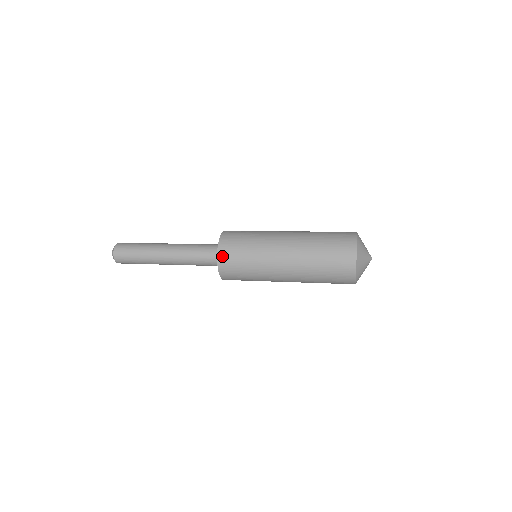
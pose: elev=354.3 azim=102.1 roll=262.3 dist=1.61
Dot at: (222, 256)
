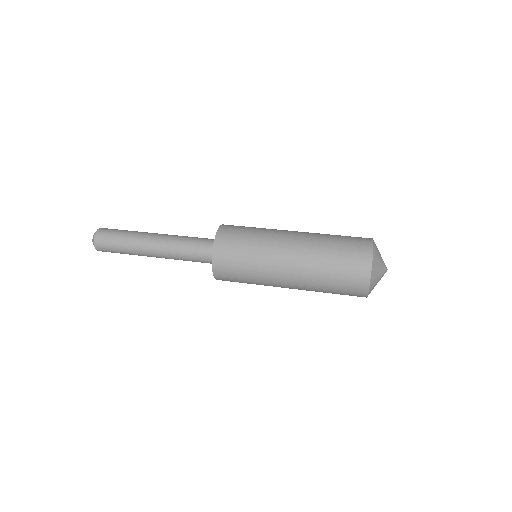
Dot at: (220, 239)
